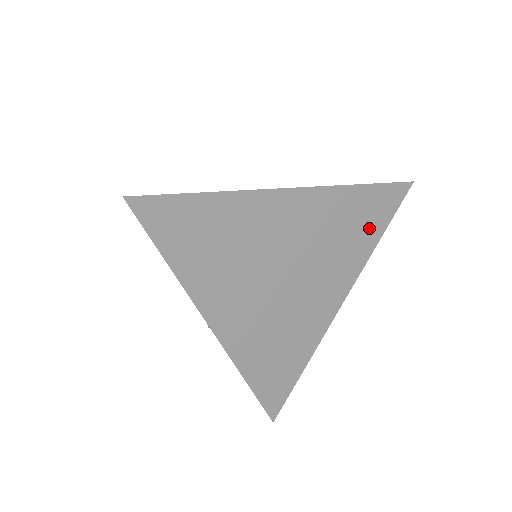
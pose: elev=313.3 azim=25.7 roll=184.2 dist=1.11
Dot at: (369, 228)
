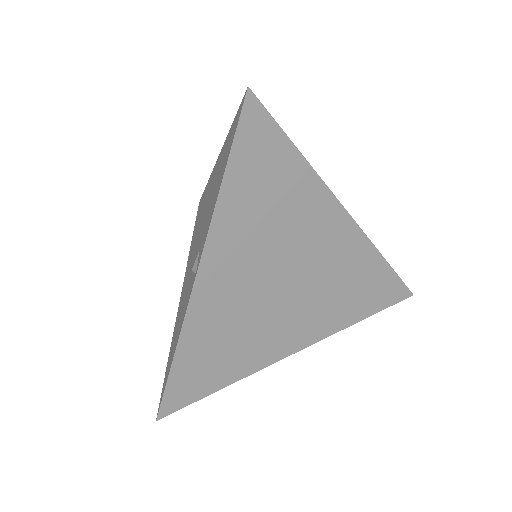
Dot at: (363, 302)
